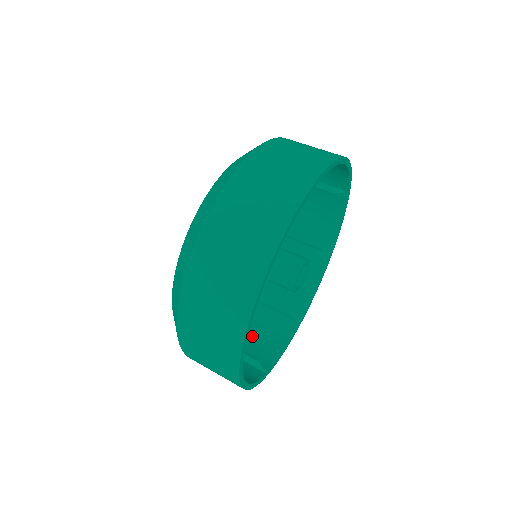
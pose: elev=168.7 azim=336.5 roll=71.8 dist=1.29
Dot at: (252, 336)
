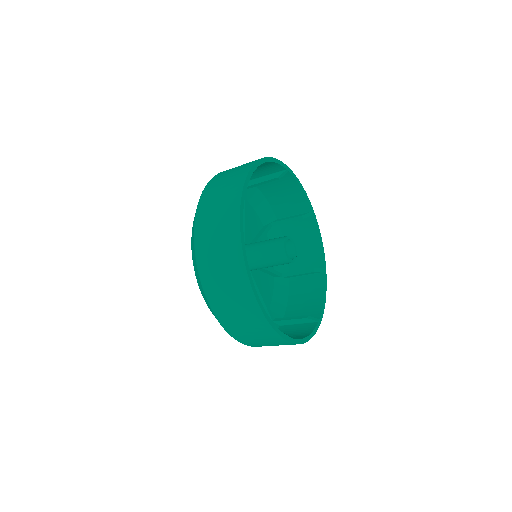
Dot at: occluded
